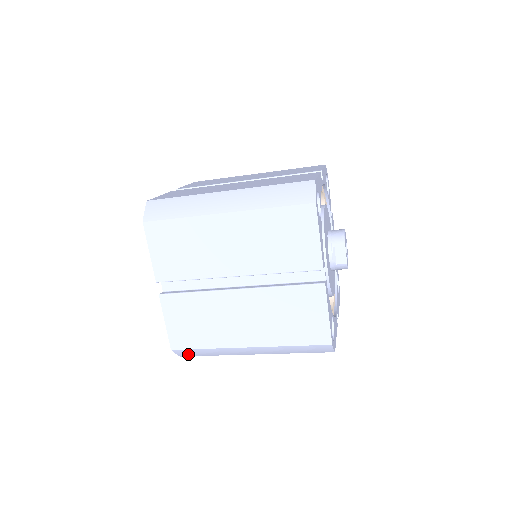
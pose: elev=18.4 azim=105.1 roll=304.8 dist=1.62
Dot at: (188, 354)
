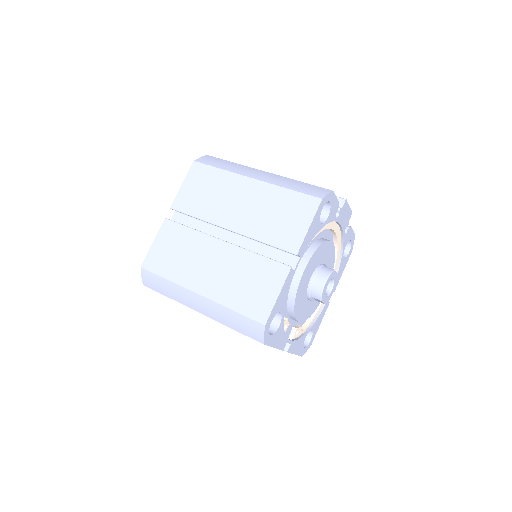
Dot at: occluded
